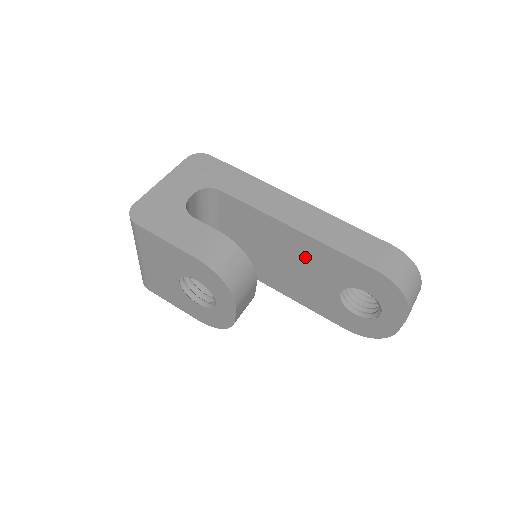
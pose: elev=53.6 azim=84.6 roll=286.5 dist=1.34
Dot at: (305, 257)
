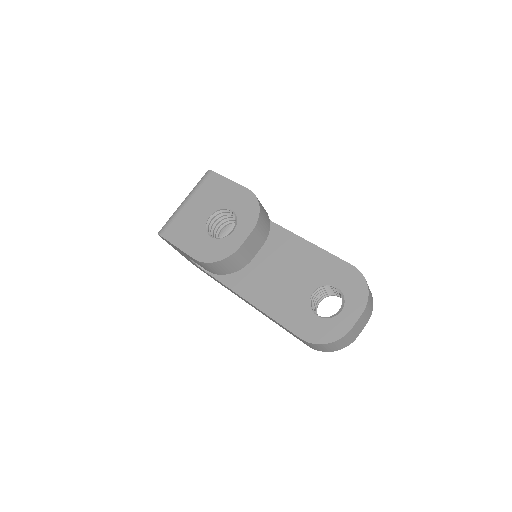
Dot at: (296, 261)
